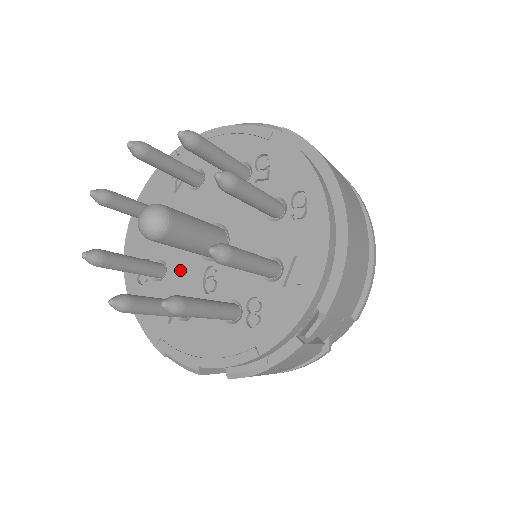
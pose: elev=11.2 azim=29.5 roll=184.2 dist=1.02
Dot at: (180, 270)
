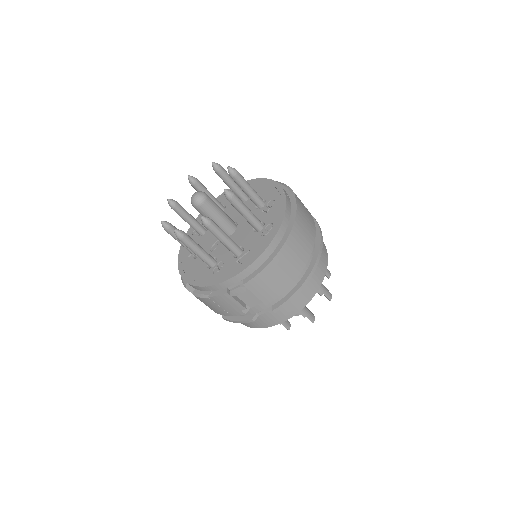
Dot at: (209, 235)
